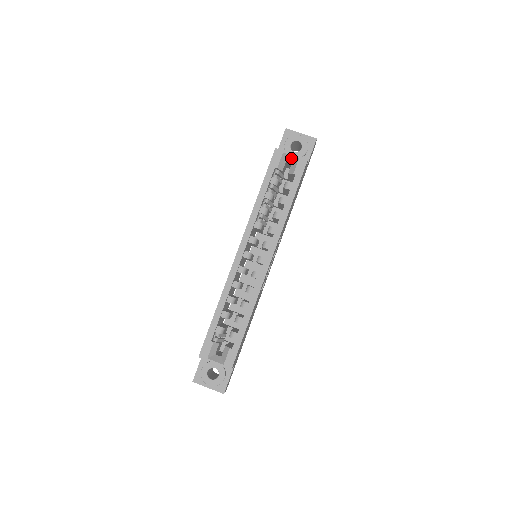
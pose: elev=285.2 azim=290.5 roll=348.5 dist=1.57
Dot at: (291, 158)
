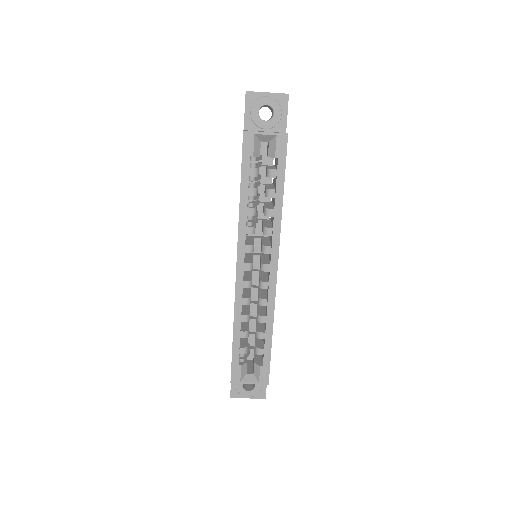
Dot at: (266, 137)
